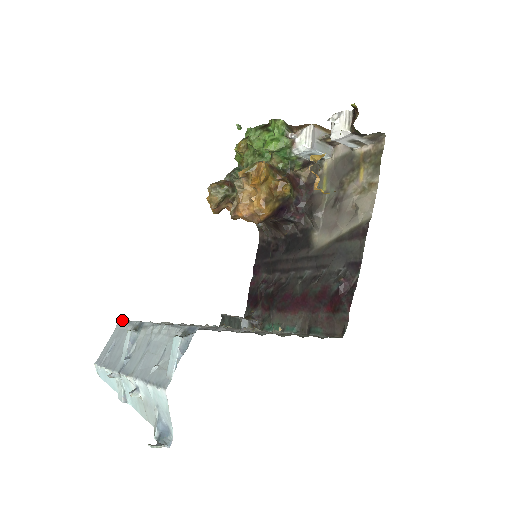
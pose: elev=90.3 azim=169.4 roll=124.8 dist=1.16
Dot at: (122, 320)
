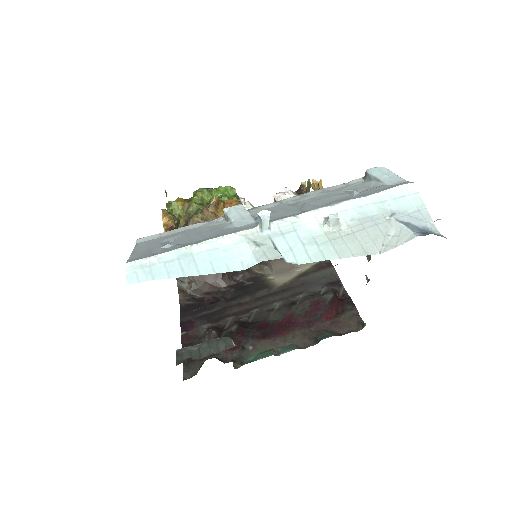
Dot at: occluded
